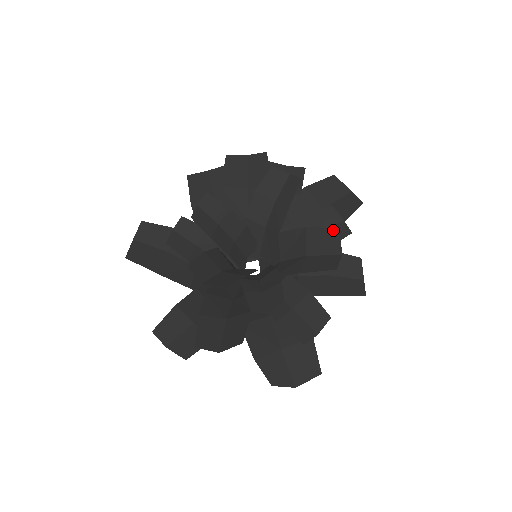
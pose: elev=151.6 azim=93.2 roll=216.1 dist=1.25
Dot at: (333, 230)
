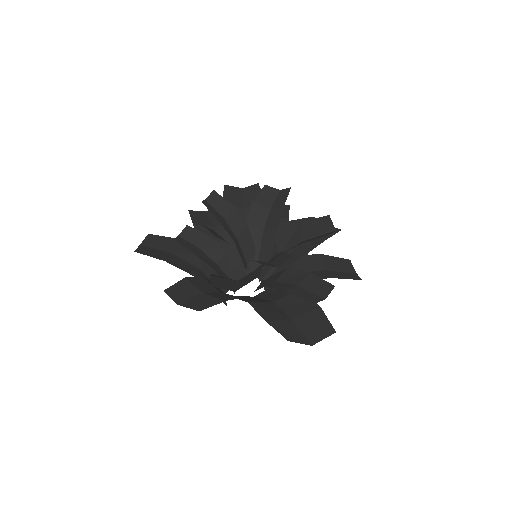
Dot at: (324, 217)
